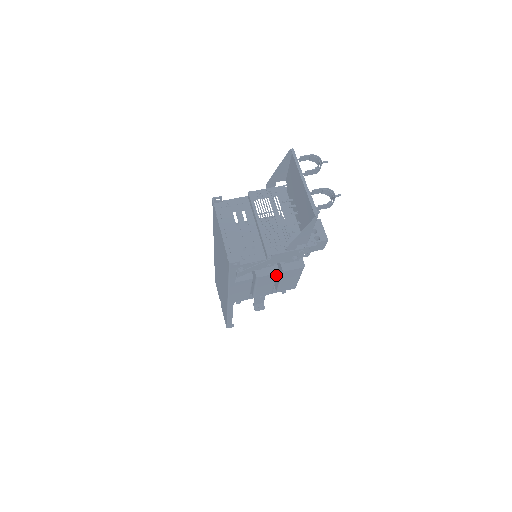
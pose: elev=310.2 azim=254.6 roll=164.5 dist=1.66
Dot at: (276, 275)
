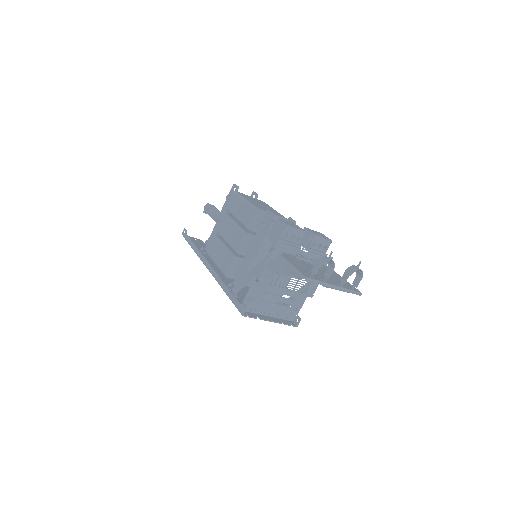
Dot at: occluded
